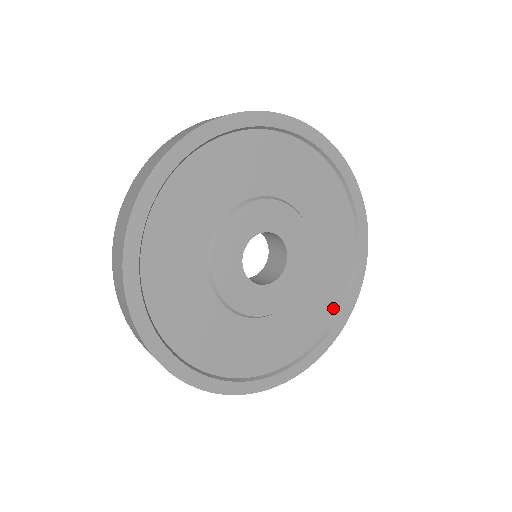
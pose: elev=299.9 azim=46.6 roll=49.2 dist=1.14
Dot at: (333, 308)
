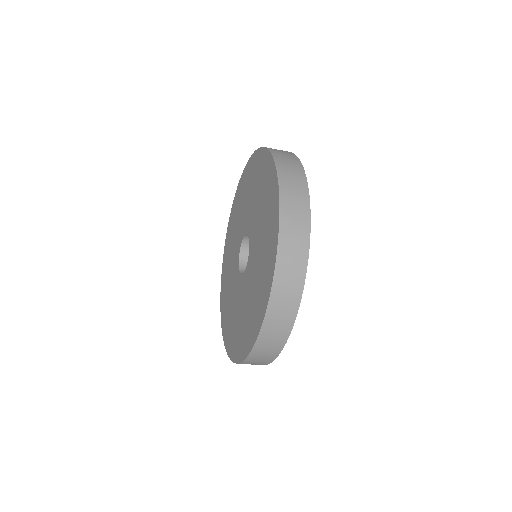
Dot at: occluded
